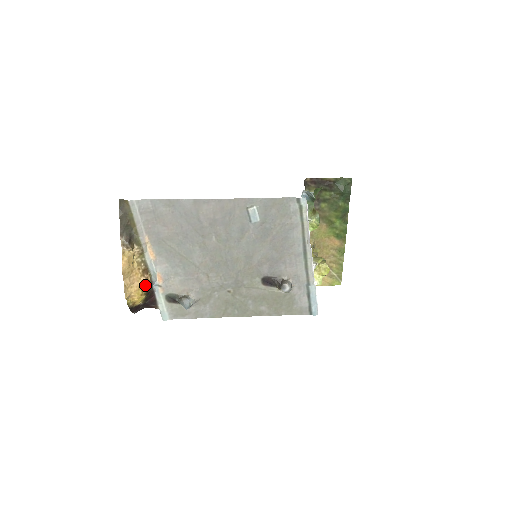
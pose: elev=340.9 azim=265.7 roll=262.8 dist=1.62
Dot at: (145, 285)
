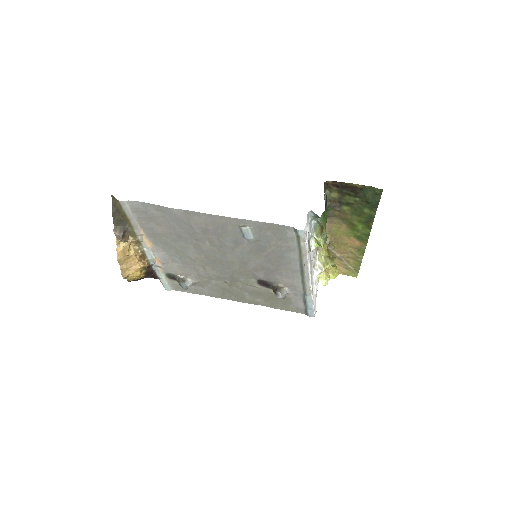
Dot at: (143, 267)
